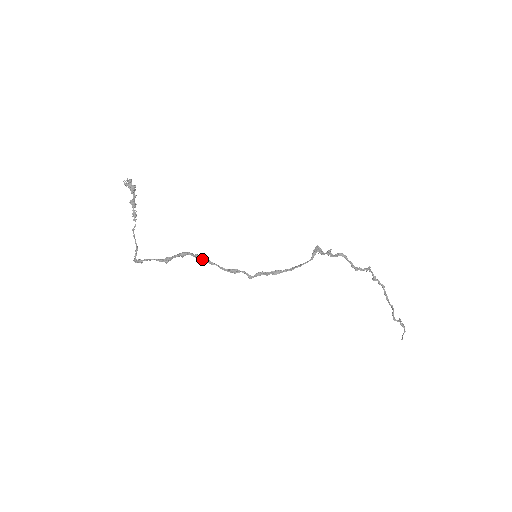
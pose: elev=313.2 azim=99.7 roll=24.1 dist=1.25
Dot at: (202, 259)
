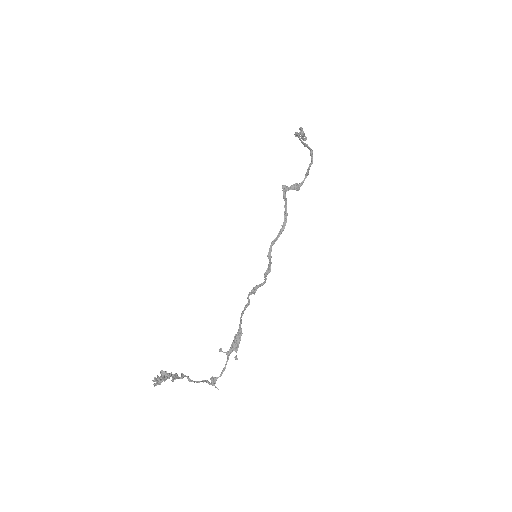
Dot at: occluded
